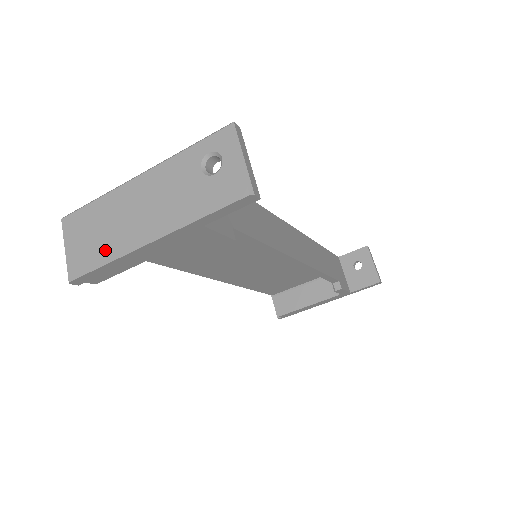
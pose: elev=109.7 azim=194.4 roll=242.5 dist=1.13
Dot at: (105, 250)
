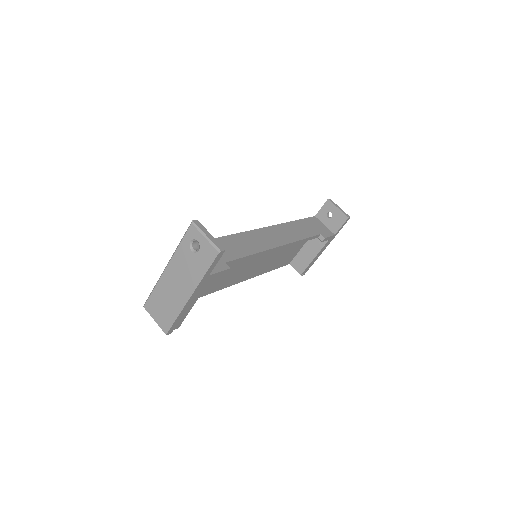
Dot at: (173, 311)
